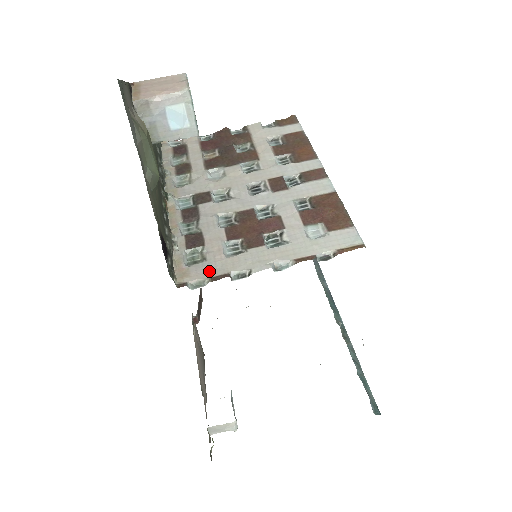
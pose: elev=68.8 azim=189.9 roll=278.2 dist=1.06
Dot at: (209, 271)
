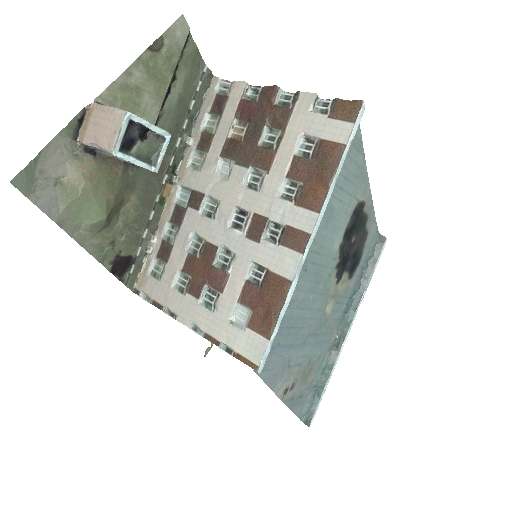
Dot at: (156, 293)
